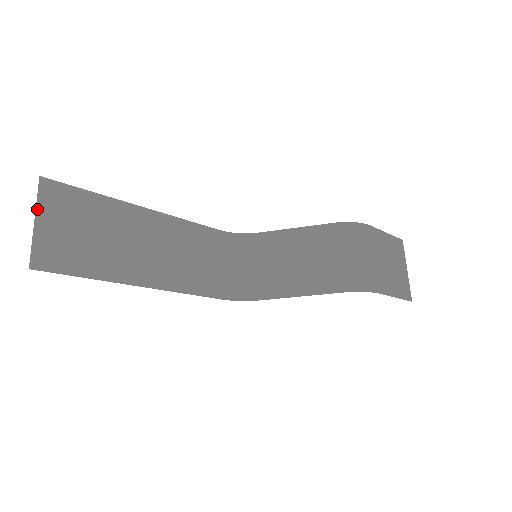
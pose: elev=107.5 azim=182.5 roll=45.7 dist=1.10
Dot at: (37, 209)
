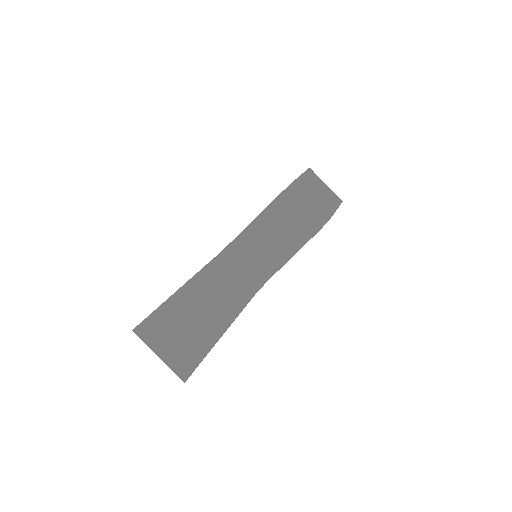
Dot at: (152, 349)
